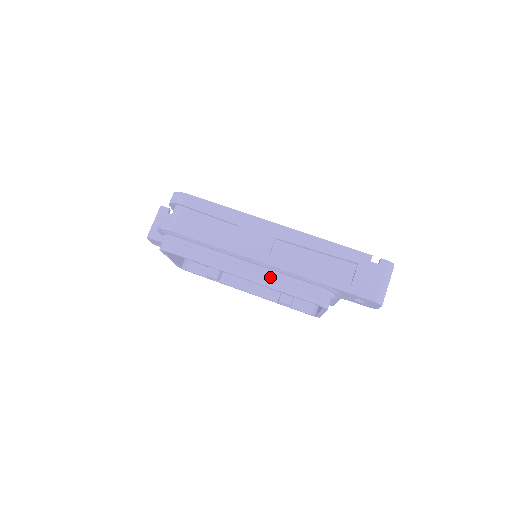
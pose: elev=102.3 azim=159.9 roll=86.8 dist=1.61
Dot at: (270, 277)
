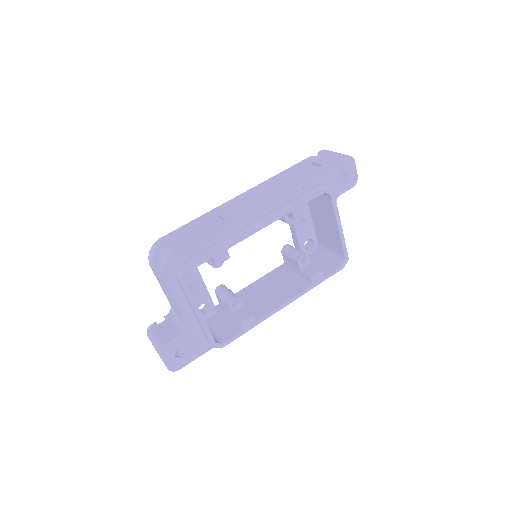
Dot at: (276, 208)
